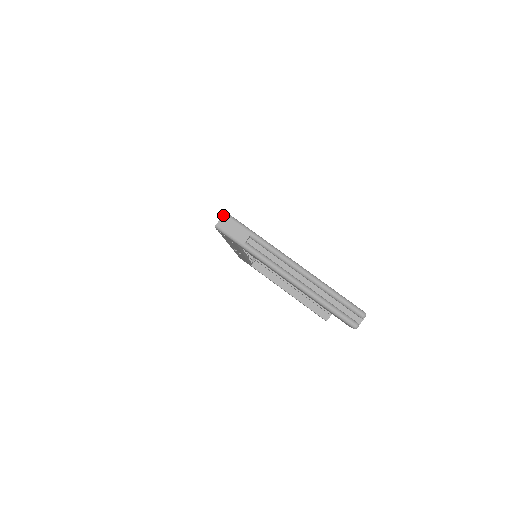
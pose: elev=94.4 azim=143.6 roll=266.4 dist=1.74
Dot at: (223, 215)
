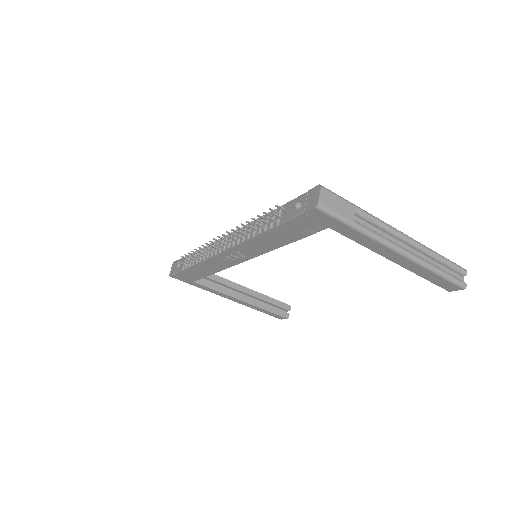
Dot at: (321, 189)
